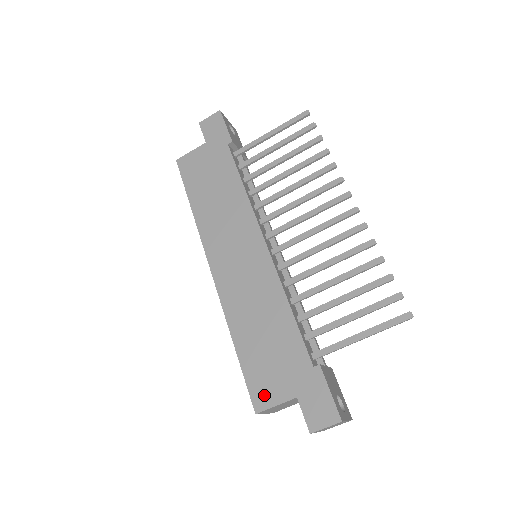
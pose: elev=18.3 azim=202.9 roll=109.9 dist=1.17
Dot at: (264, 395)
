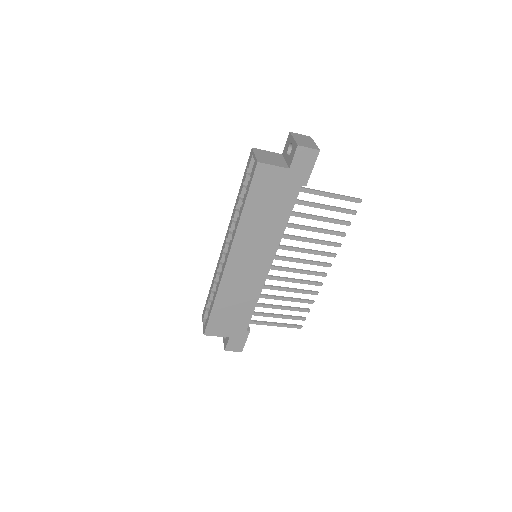
Dot at: (214, 331)
